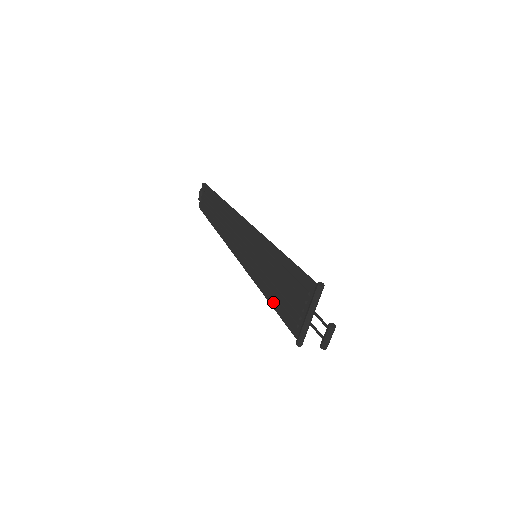
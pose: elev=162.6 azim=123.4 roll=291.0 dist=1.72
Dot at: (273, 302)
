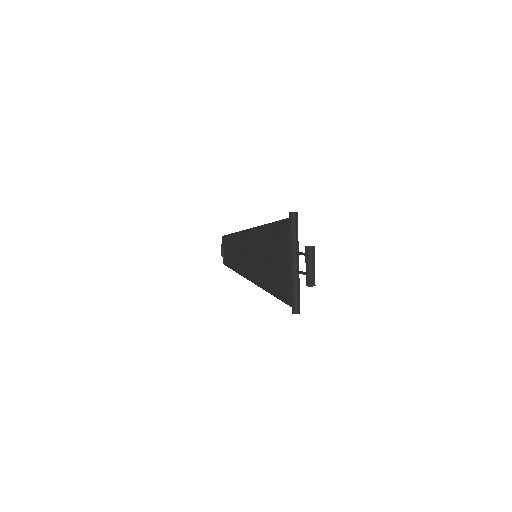
Dot at: (272, 289)
